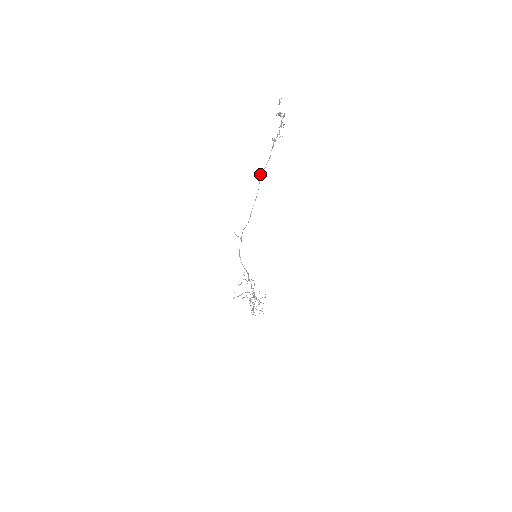
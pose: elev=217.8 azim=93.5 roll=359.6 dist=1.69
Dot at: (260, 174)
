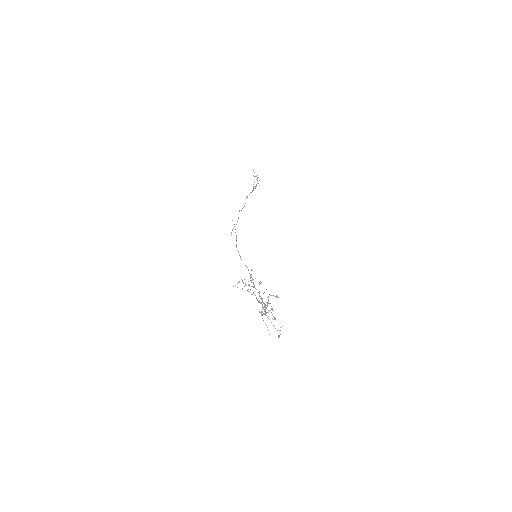
Dot at: occluded
